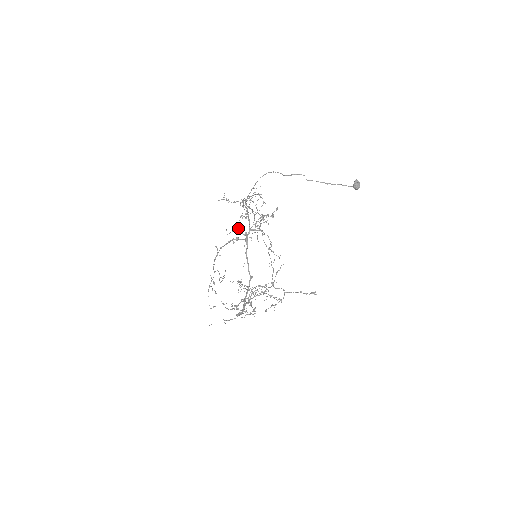
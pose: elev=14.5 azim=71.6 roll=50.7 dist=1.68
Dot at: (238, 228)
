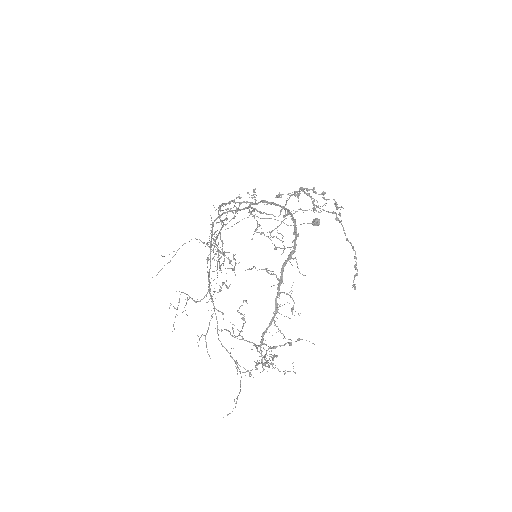
Dot at: (226, 220)
